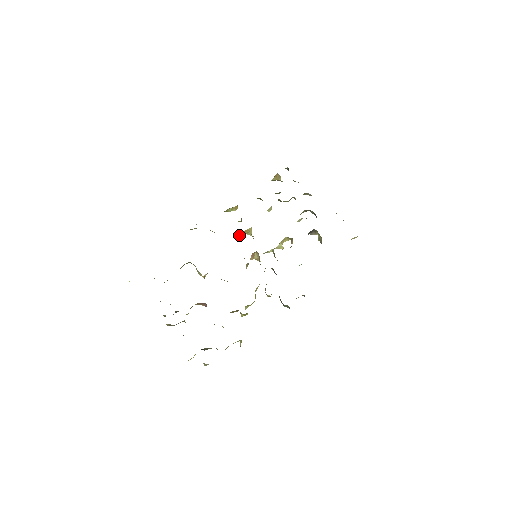
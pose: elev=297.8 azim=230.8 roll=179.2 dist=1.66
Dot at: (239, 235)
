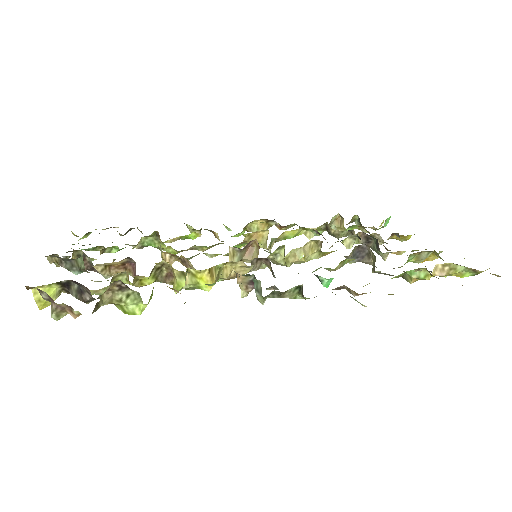
Dot at: (247, 238)
